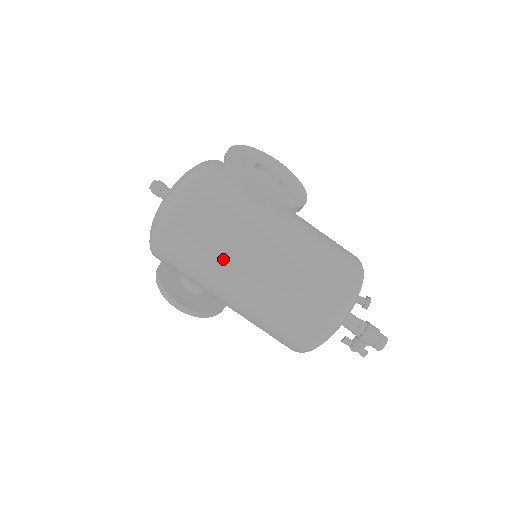
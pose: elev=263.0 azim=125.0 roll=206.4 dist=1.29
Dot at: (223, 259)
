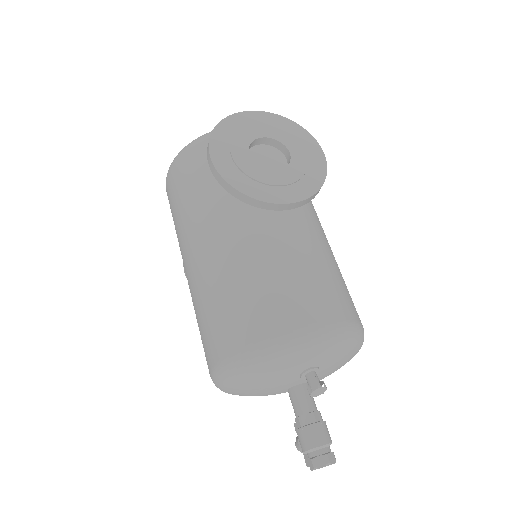
Dot at: (183, 227)
